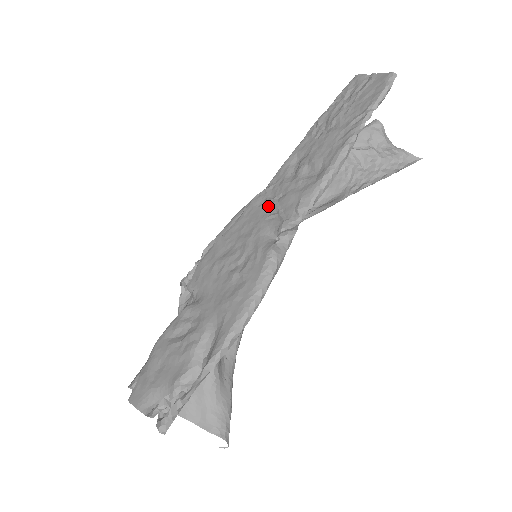
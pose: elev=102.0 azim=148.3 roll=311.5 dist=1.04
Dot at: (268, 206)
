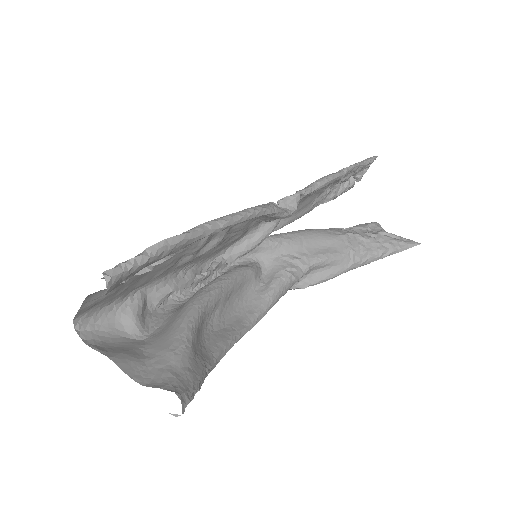
Dot at: occluded
